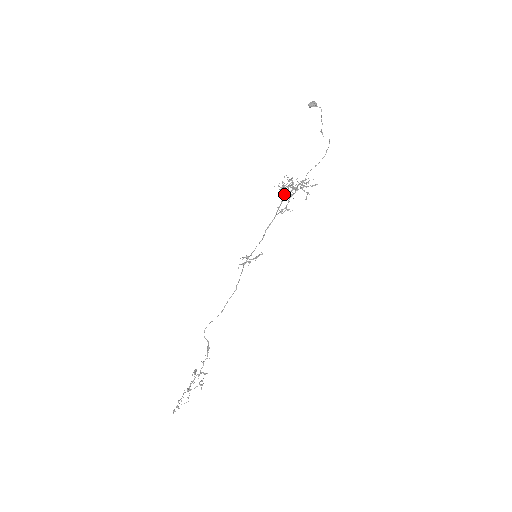
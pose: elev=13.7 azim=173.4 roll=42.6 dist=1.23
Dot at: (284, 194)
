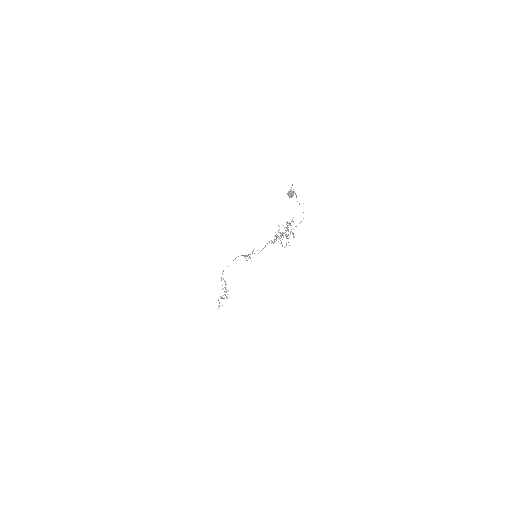
Dot at: (282, 245)
